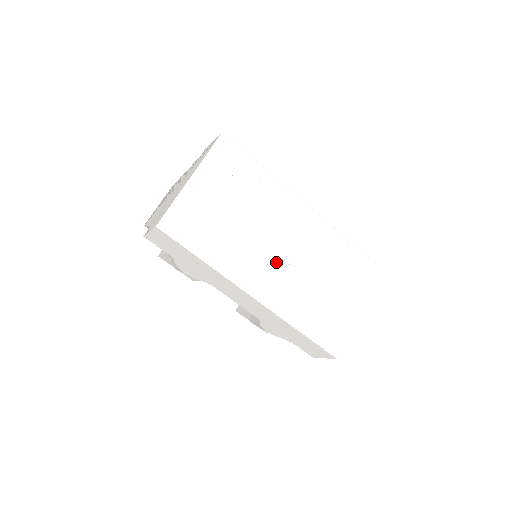
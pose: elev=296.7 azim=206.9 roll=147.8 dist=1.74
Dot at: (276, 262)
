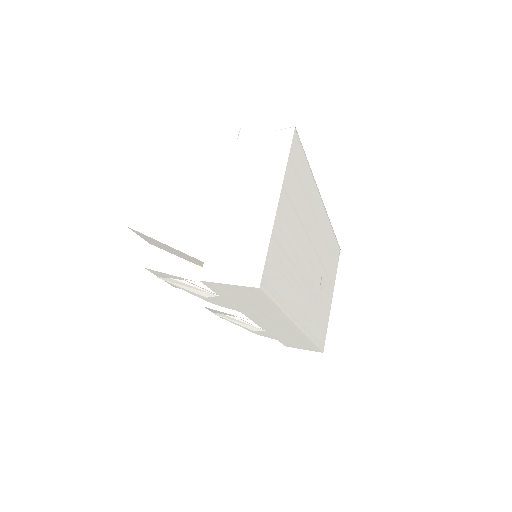
Dot at: (310, 280)
